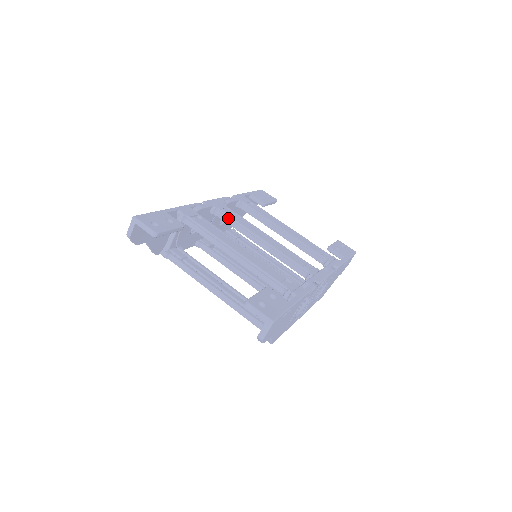
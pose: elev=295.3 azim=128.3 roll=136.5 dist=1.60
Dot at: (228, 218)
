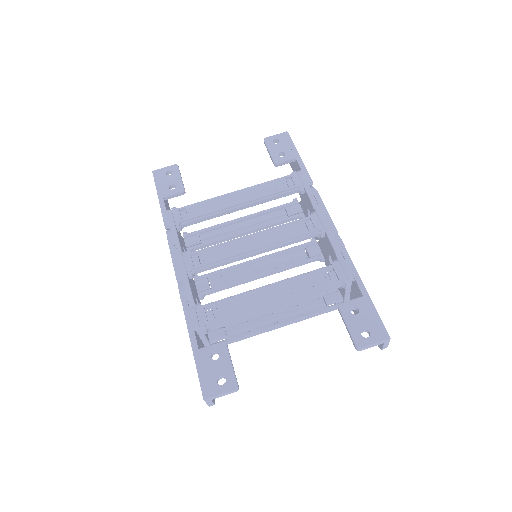
Dot at: (210, 266)
